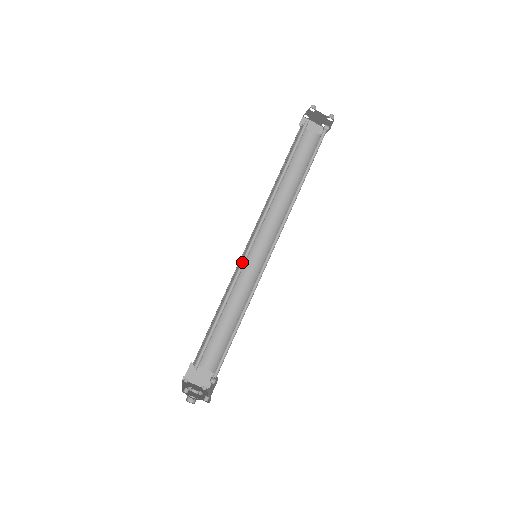
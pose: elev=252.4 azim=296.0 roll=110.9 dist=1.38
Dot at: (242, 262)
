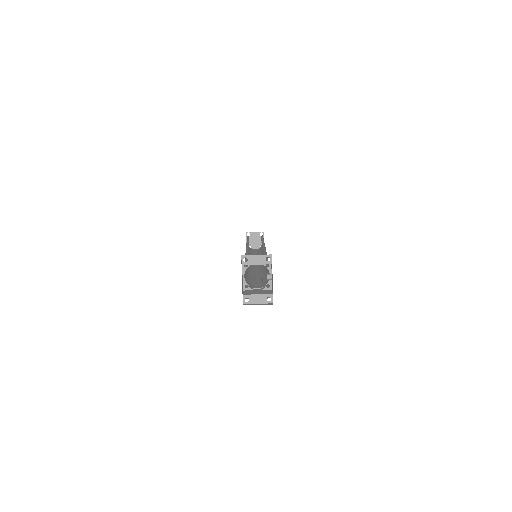
Dot at: (247, 251)
